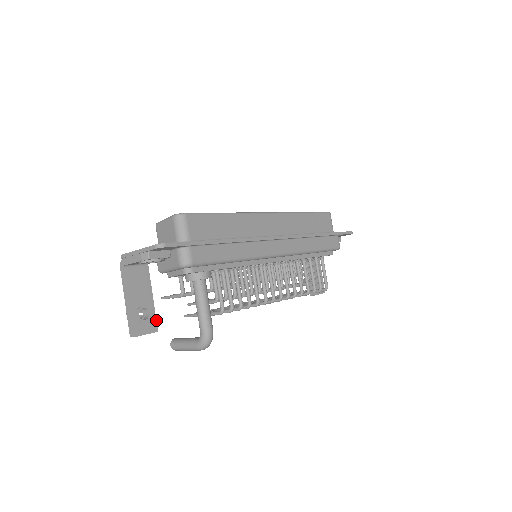
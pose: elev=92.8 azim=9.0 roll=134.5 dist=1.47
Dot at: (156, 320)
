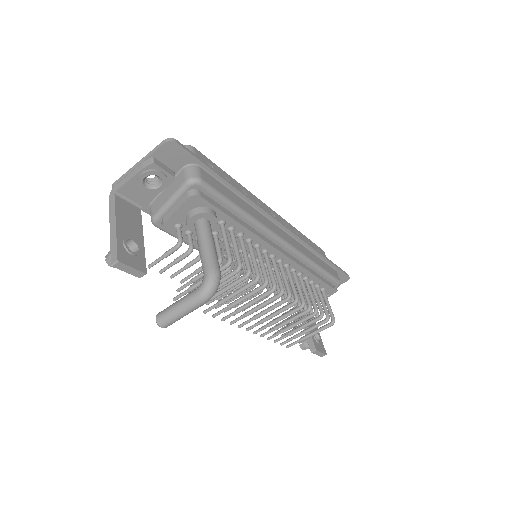
Dot at: (145, 262)
